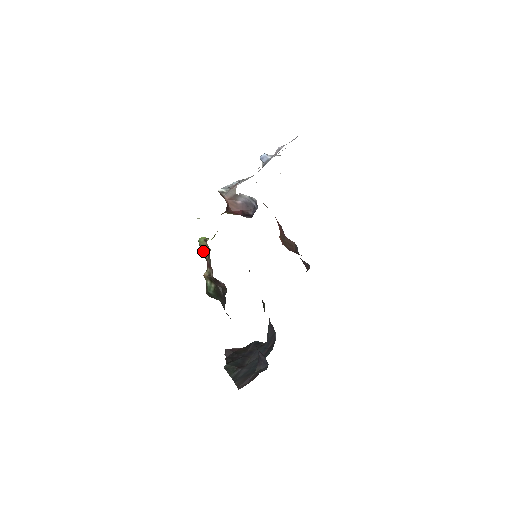
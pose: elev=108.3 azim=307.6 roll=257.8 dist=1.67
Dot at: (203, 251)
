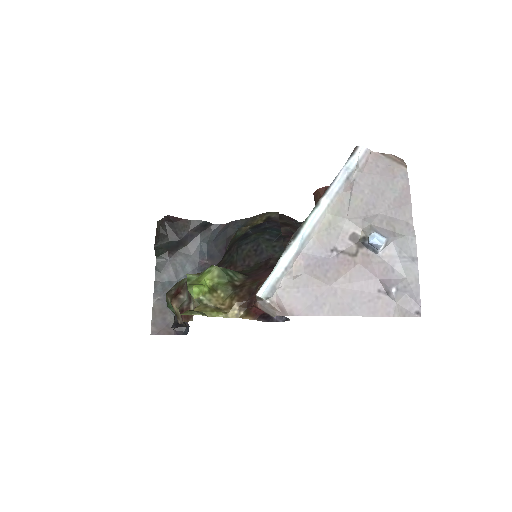
Dot at: occluded
